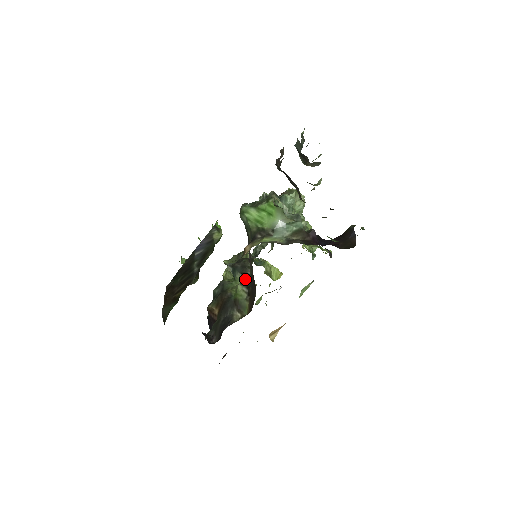
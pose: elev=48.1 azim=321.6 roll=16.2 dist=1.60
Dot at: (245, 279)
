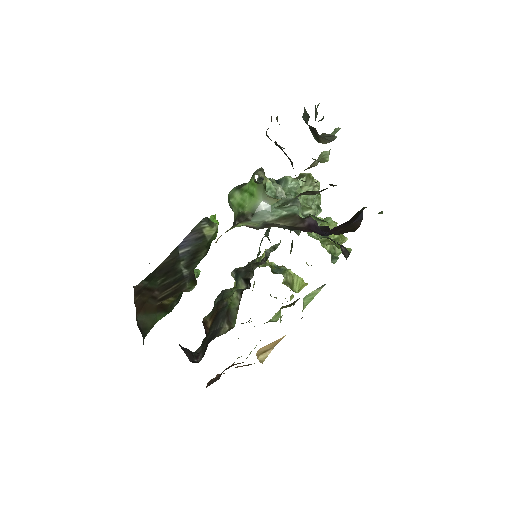
Dot at: (245, 285)
